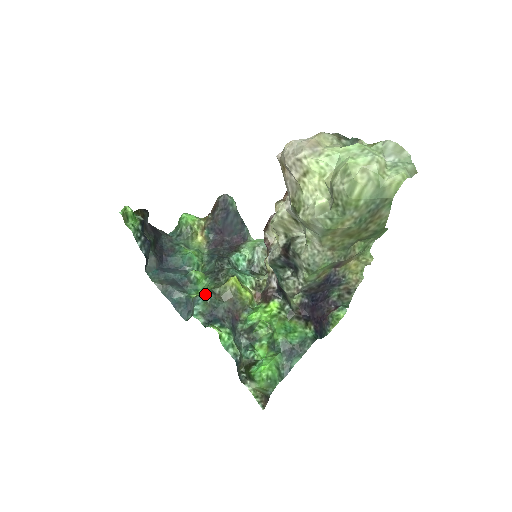
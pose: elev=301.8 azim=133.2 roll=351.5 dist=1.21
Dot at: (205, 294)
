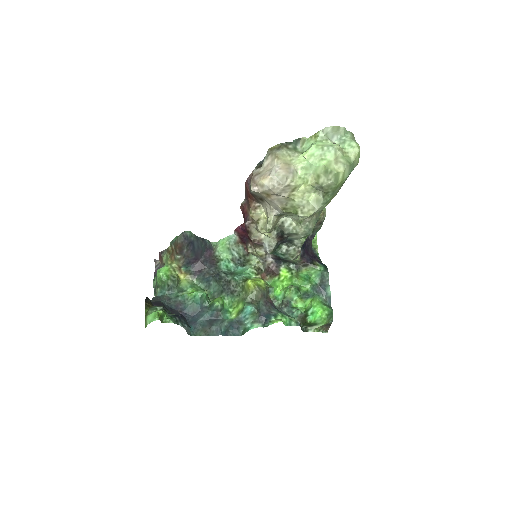
Dot at: (250, 309)
